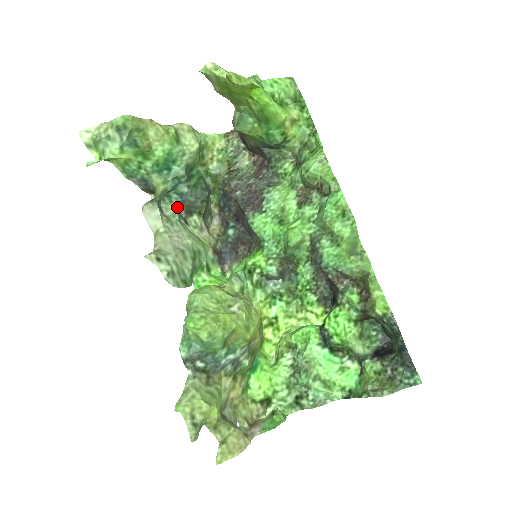
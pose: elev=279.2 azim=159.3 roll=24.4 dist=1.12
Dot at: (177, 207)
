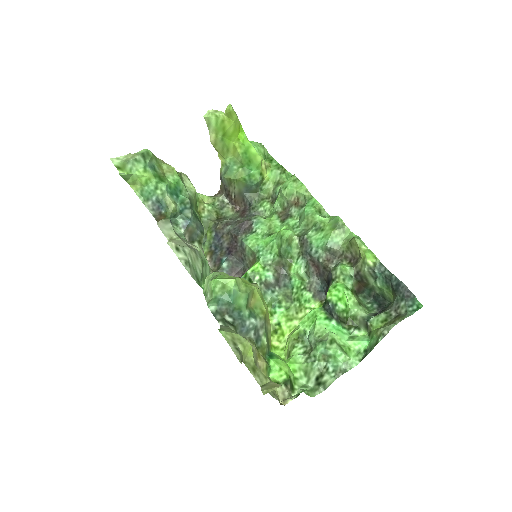
Dot at: (182, 231)
